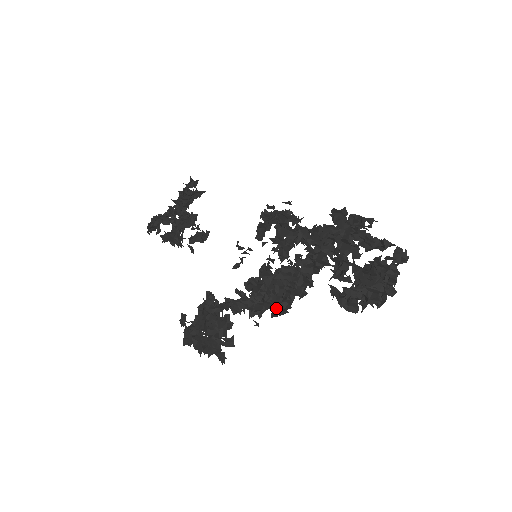
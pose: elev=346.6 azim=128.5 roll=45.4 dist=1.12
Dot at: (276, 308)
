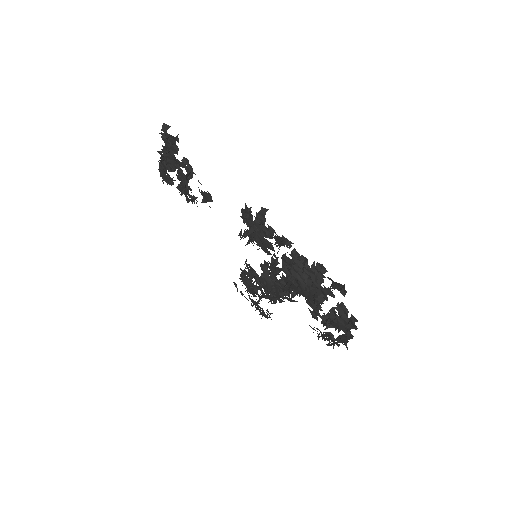
Dot at: (287, 294)
